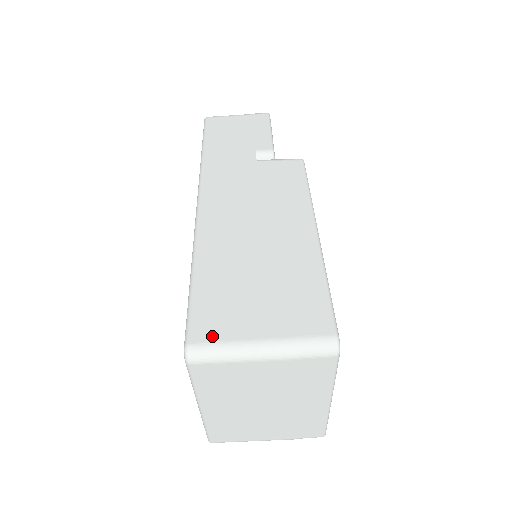
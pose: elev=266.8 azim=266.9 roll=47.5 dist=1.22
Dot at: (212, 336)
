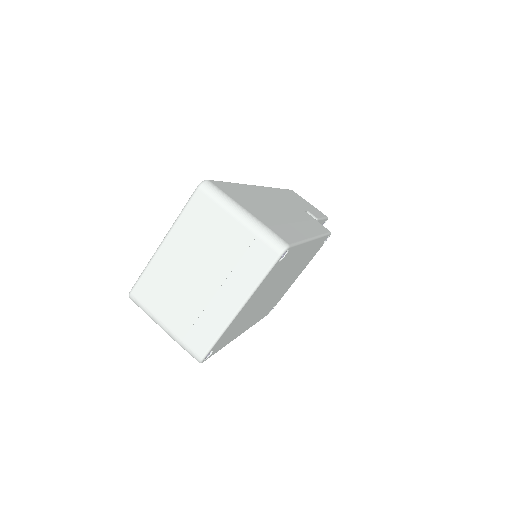
Dot at: (223, 190)
